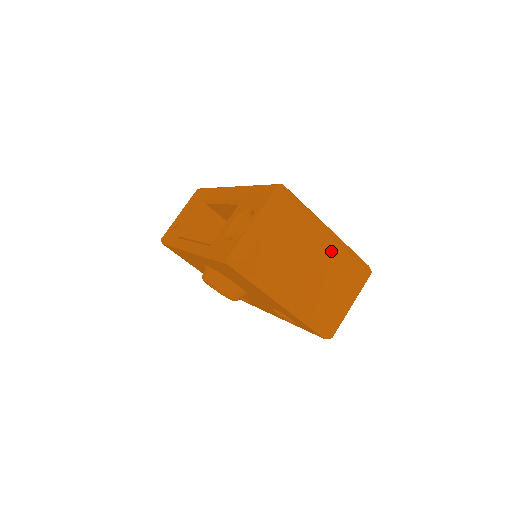
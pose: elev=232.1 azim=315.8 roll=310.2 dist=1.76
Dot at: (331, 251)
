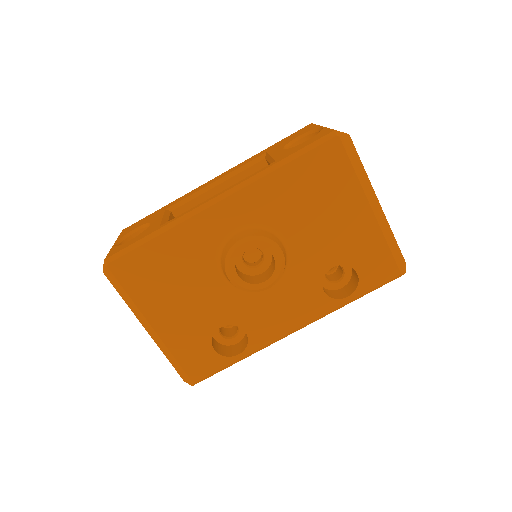
Dot at: occluded
